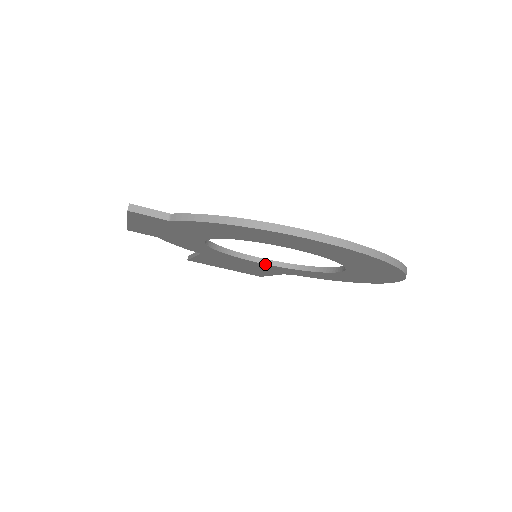
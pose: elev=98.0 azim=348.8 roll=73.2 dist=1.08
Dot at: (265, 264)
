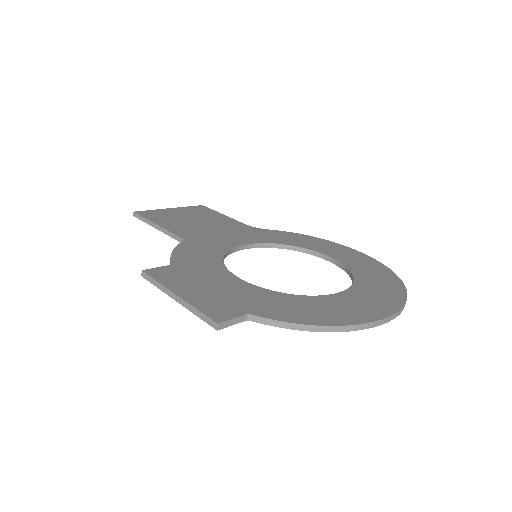
Dot at: (252, 247)
